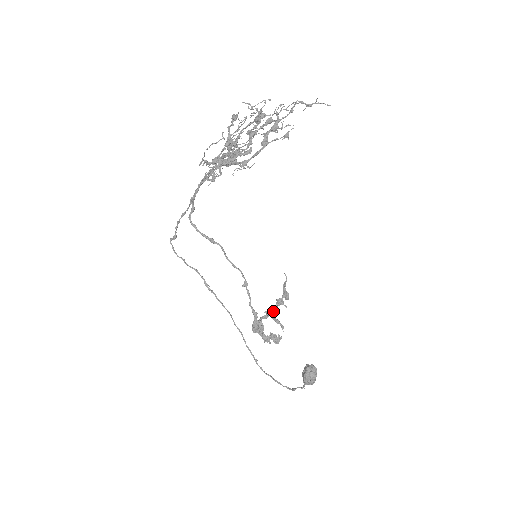
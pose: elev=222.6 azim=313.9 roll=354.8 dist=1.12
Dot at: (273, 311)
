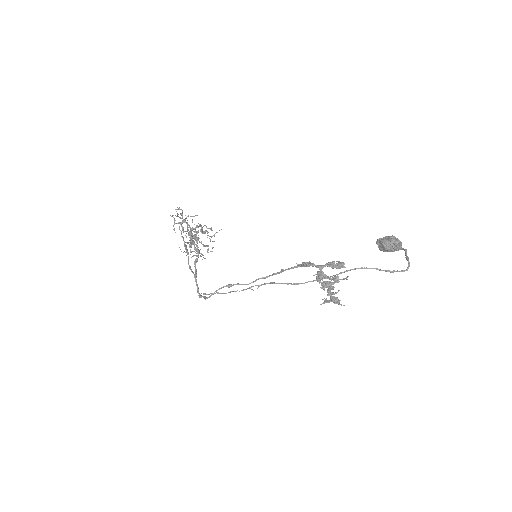
Dot at: occluded
